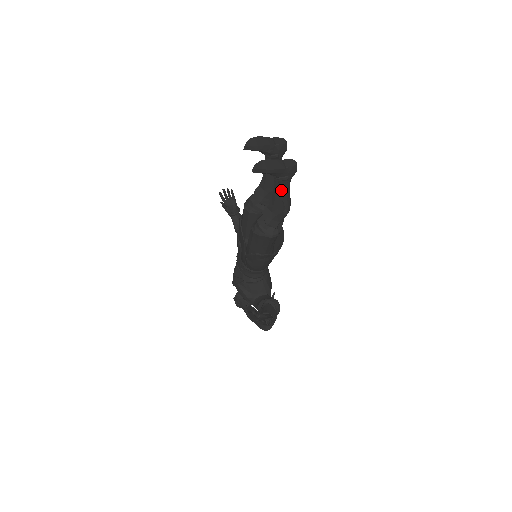
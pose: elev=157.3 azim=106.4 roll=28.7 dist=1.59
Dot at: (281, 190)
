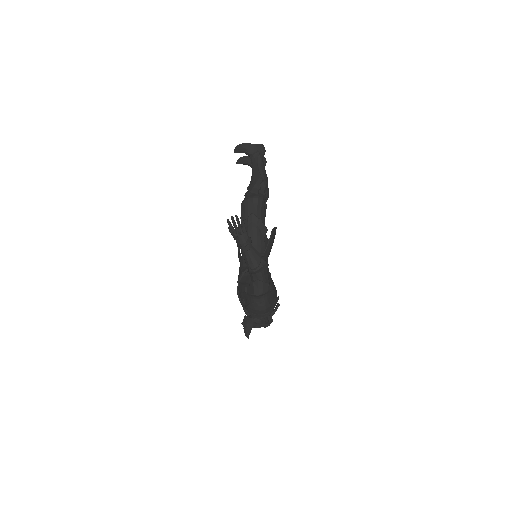
Dot at: (256, 163)
